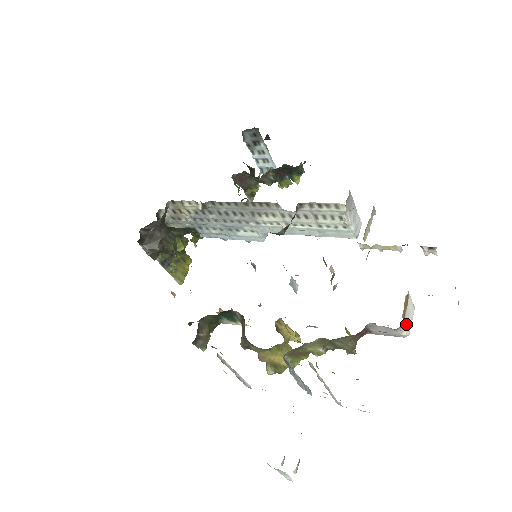
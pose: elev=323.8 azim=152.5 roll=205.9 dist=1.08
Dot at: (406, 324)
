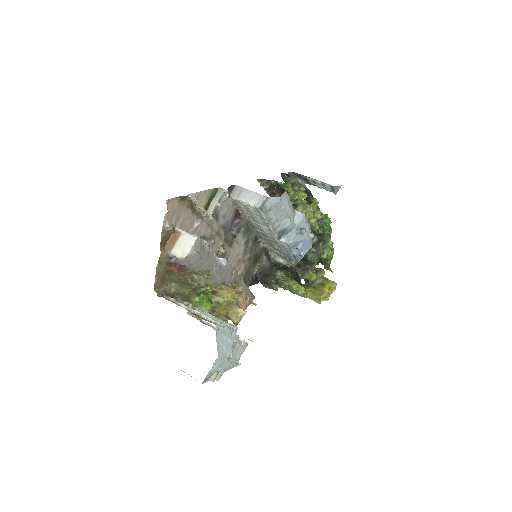
Dot at: (179, 251)
